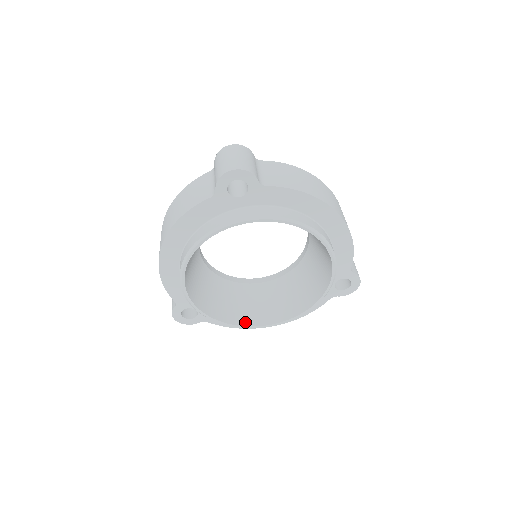
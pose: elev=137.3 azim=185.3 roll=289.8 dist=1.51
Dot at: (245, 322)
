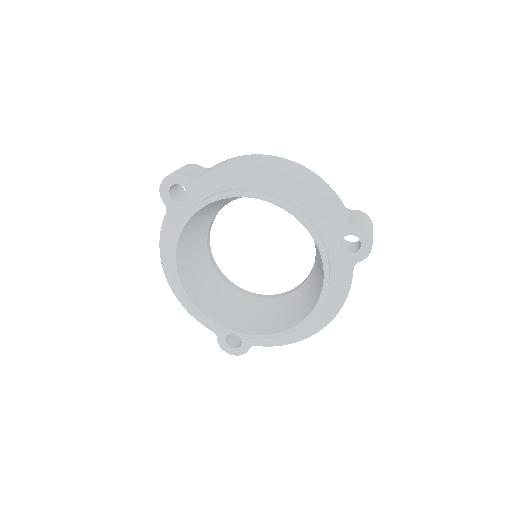
Dot at: (278, 329)
